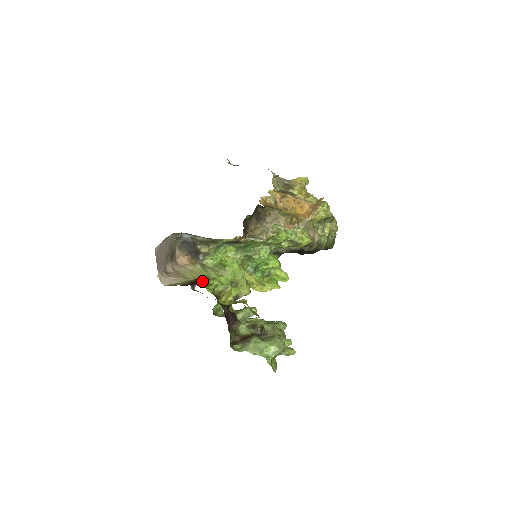
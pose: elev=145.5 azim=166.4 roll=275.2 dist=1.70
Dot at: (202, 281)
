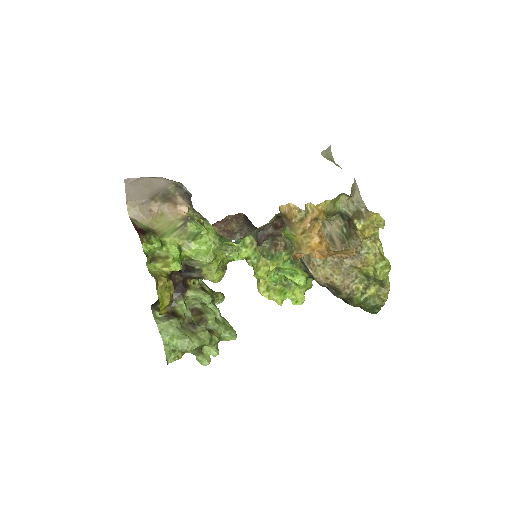
Dot at: (150, 235)
